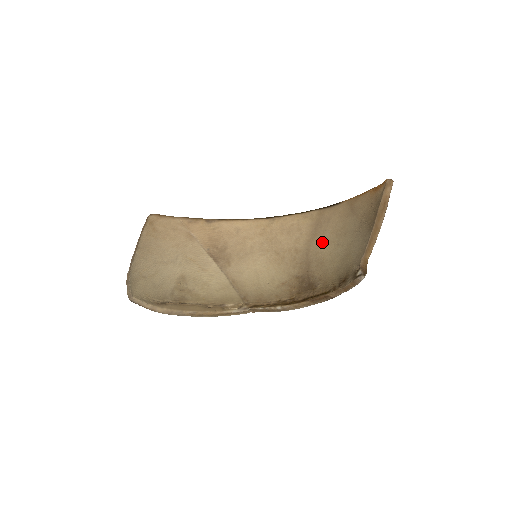
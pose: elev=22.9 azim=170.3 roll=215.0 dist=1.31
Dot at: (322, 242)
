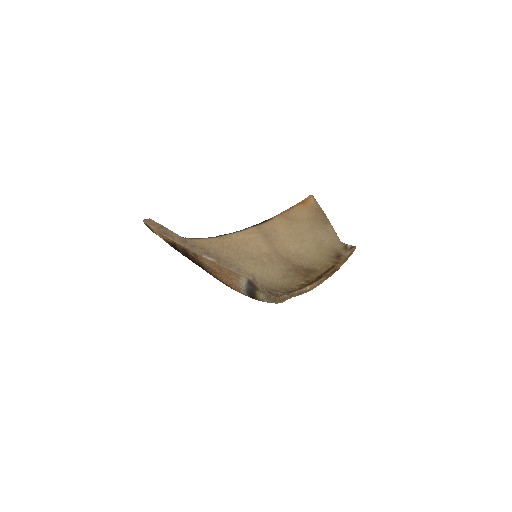
Dot at: (284, 244)
